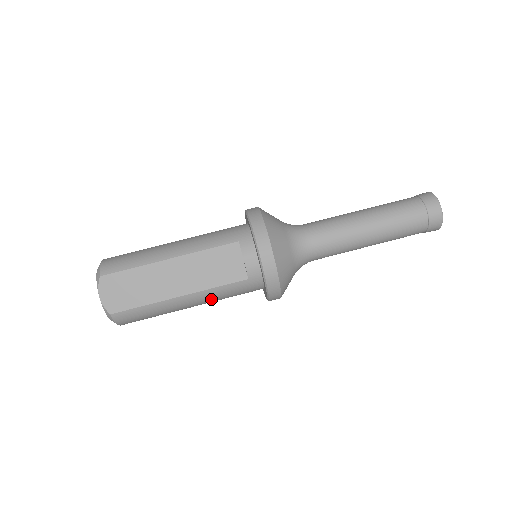
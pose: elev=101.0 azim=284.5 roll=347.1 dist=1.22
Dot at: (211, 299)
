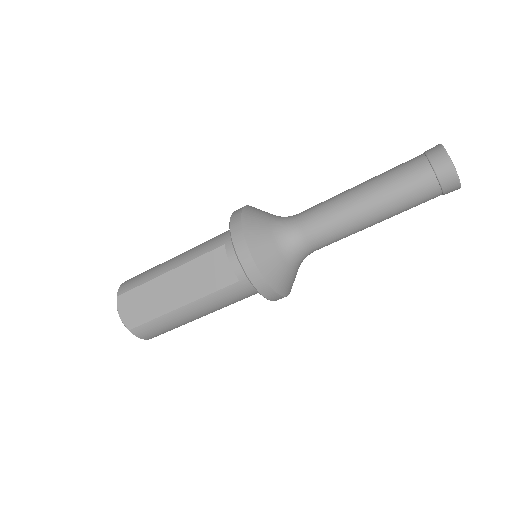
Dot at: (214, 306)
